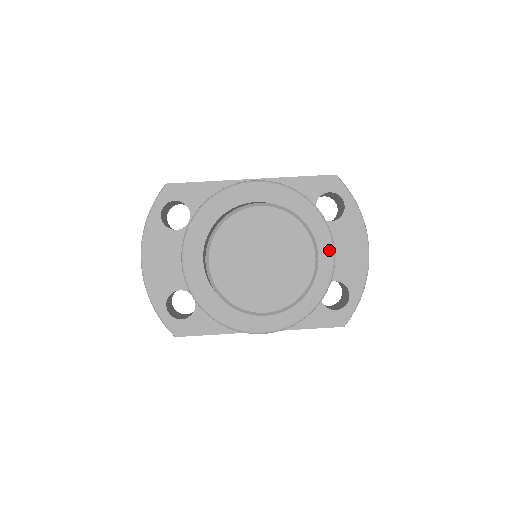
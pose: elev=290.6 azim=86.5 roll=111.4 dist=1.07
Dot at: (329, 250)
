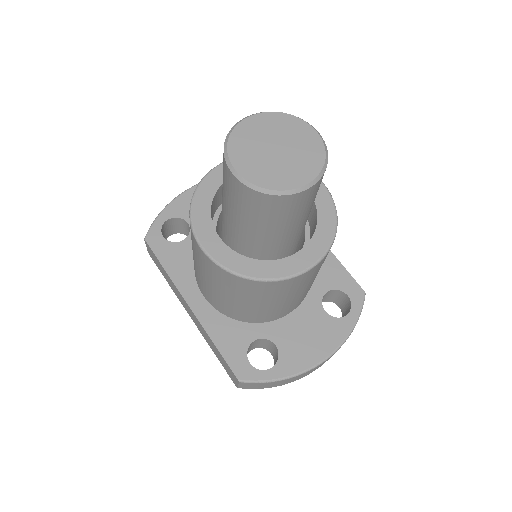
Dot at: (309, 263)
